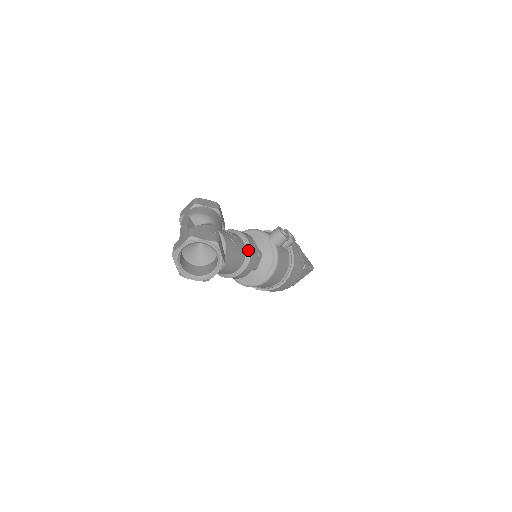
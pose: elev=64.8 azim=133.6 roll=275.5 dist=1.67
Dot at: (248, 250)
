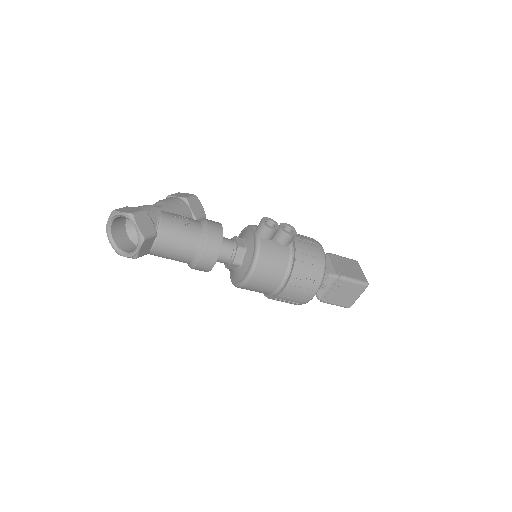
Dot at: (204, 235)
